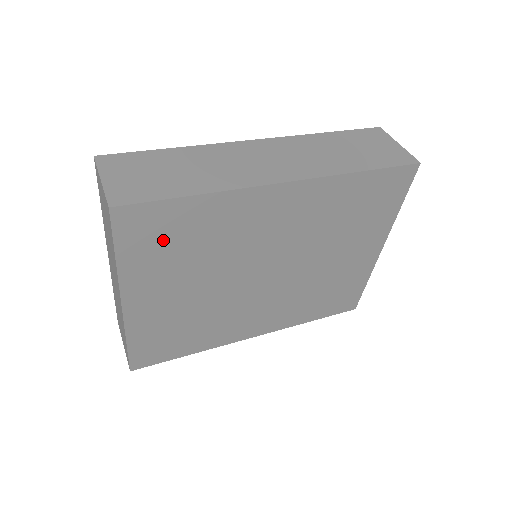
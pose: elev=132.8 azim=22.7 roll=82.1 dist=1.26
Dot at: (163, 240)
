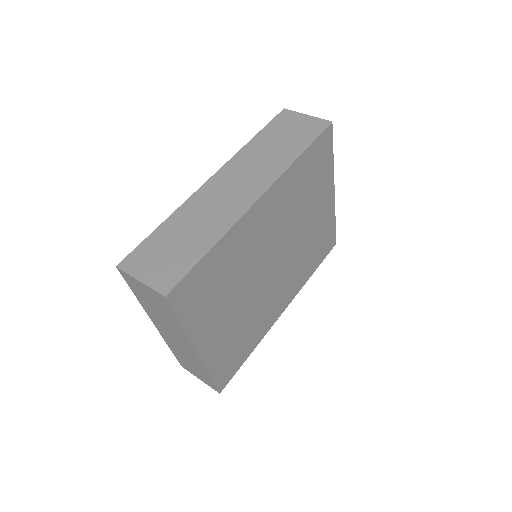
Dot at: (204, 292)
